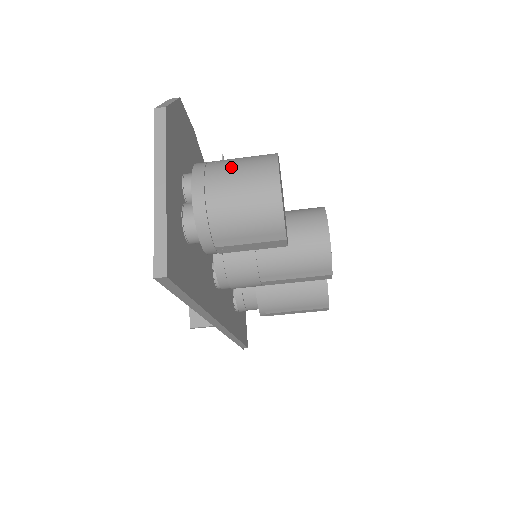
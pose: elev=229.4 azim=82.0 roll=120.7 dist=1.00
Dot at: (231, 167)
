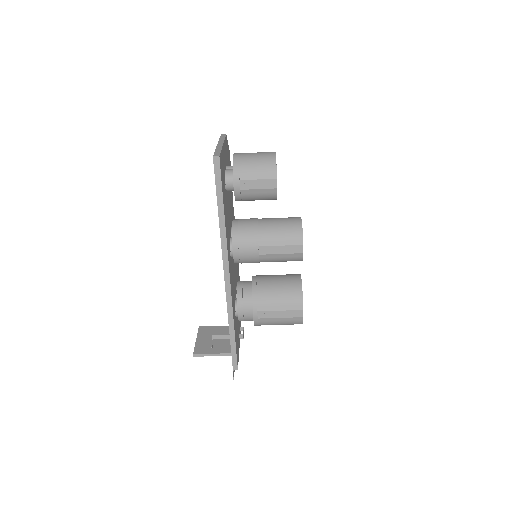
Dot at: occluded
